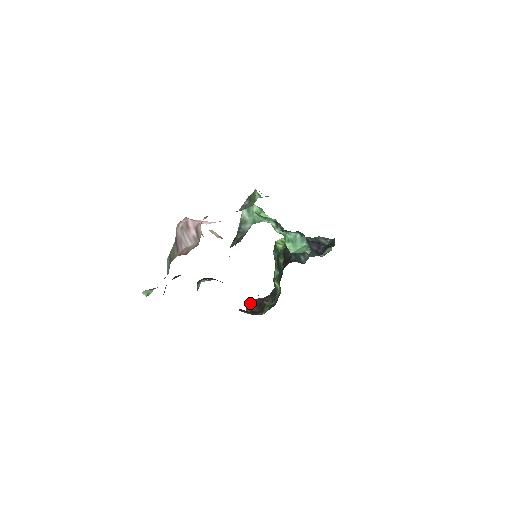
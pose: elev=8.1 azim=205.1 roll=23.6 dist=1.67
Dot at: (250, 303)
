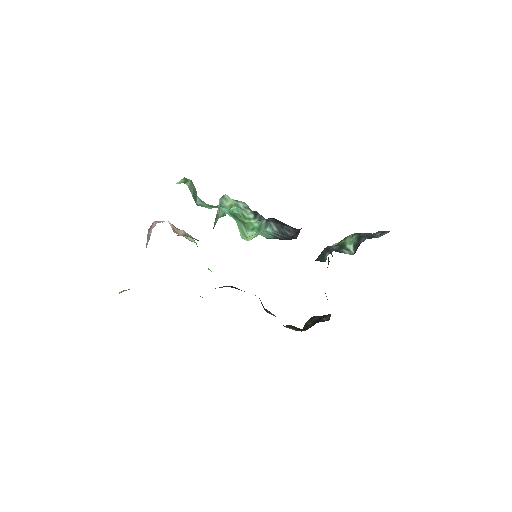
Dot at: (311, 320)
